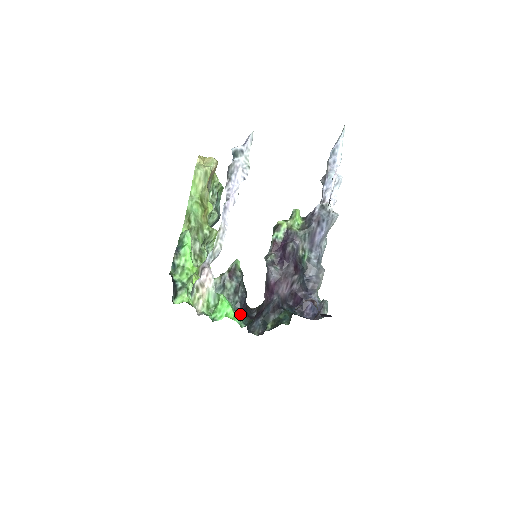
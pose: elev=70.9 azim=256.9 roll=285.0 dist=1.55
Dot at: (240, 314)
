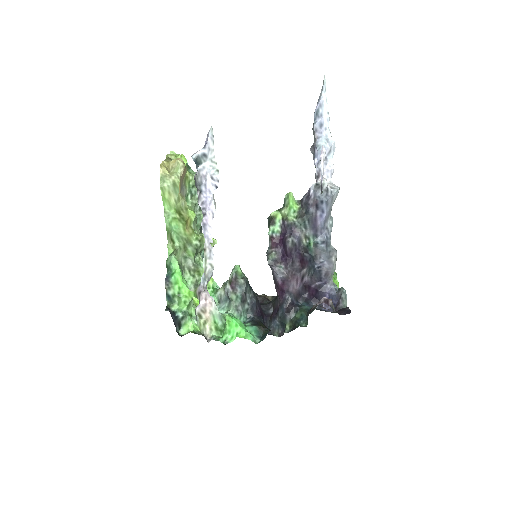
Dot at: (252, 327)
